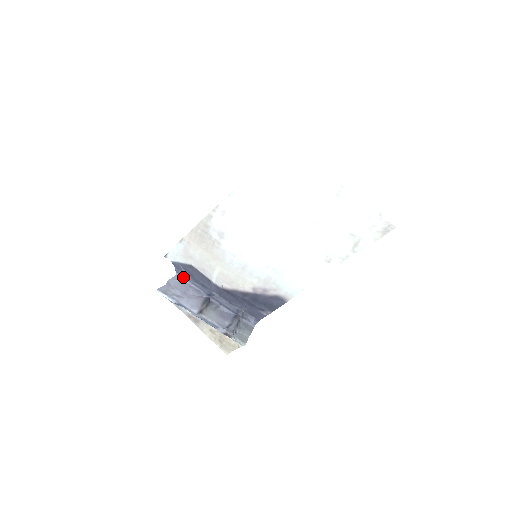
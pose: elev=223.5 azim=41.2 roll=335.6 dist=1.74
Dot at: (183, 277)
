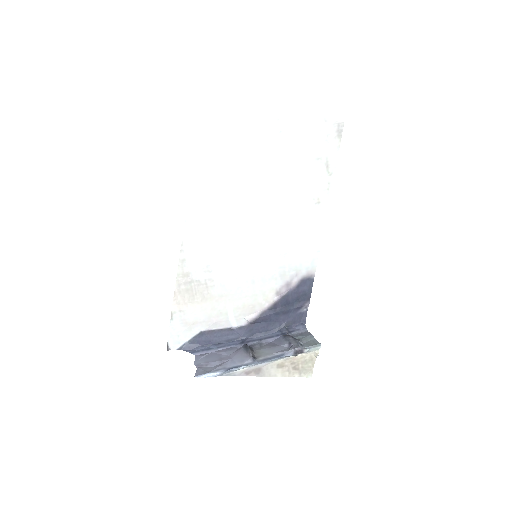
Dot at: (203, 351)
